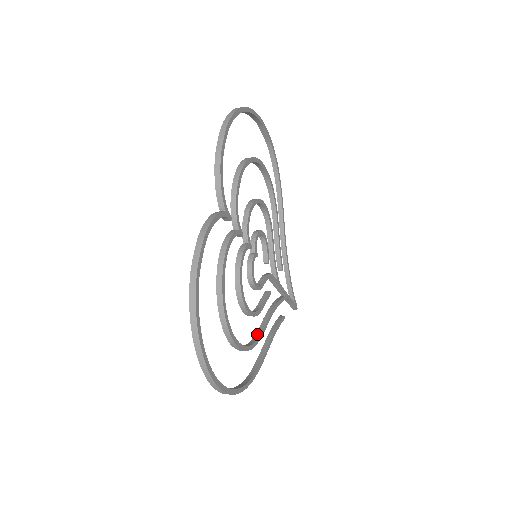
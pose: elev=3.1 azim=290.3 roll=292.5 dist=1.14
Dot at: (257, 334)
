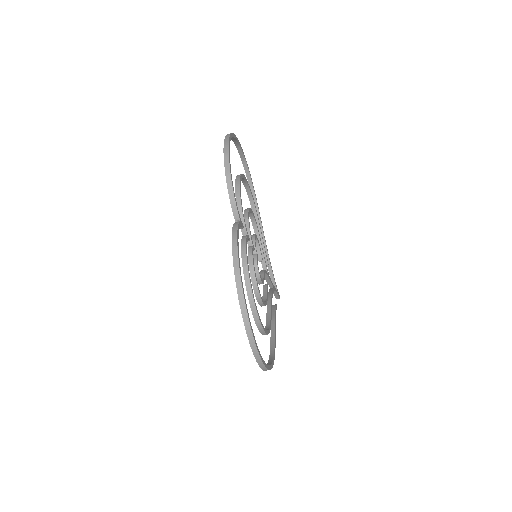
Dot at: (268, 321)
